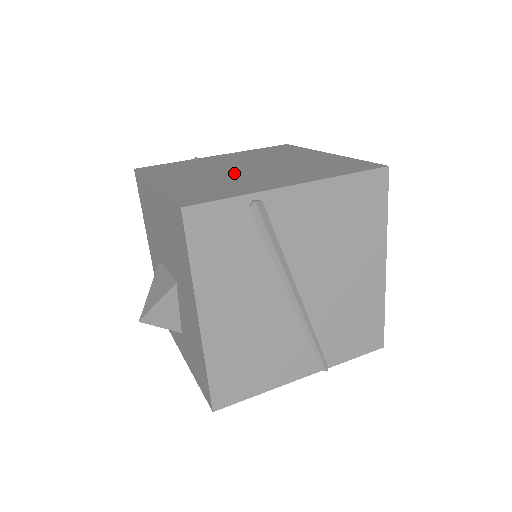
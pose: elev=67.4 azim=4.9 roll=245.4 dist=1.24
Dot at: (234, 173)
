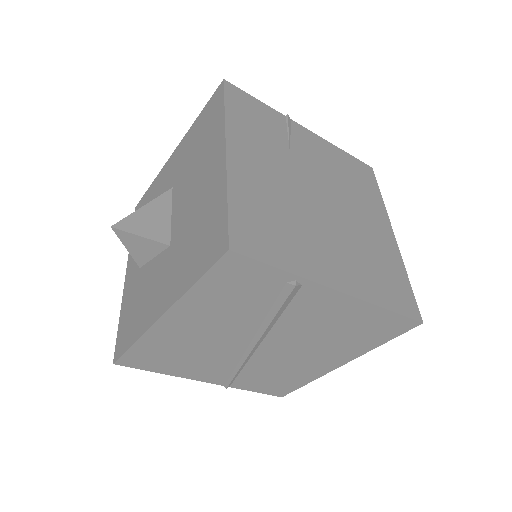
Dot at: (305, 201)
